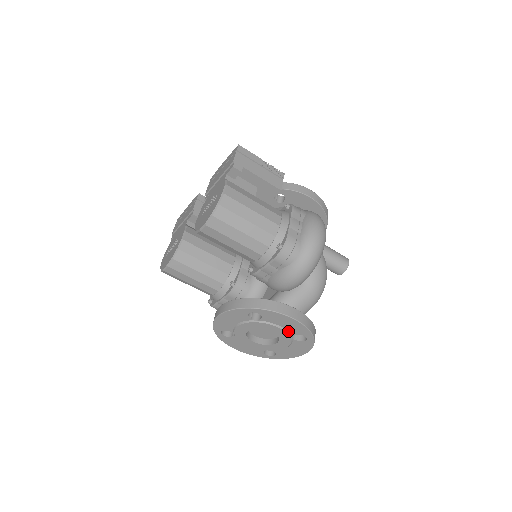
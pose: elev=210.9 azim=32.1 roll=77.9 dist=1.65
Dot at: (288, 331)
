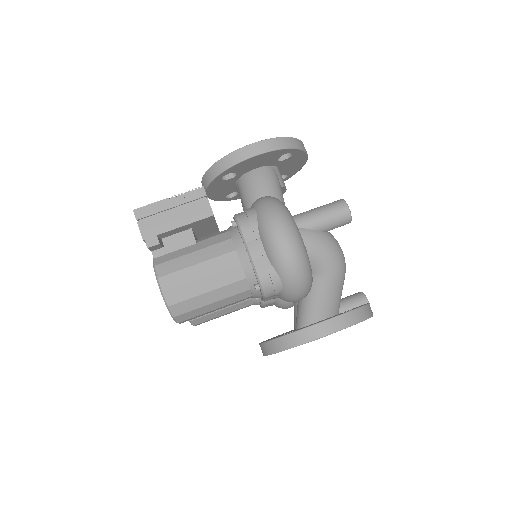
Dot at: occluded
